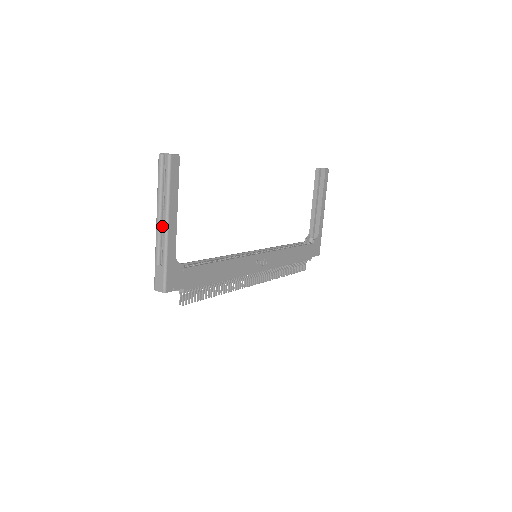
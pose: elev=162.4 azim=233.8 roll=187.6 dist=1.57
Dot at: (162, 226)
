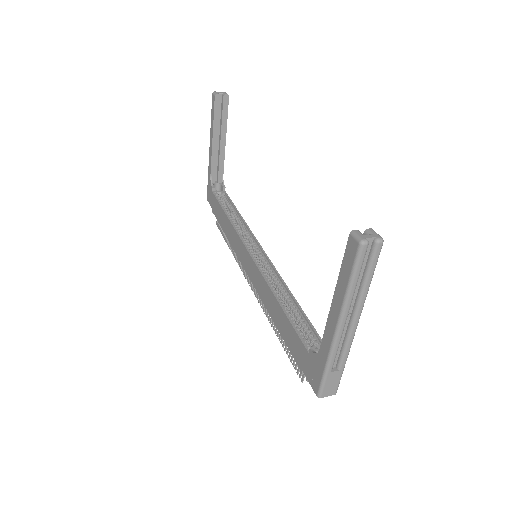
Dot at: (343, 328)
